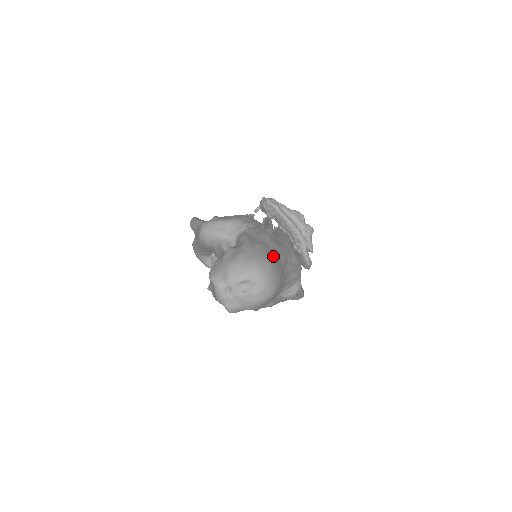
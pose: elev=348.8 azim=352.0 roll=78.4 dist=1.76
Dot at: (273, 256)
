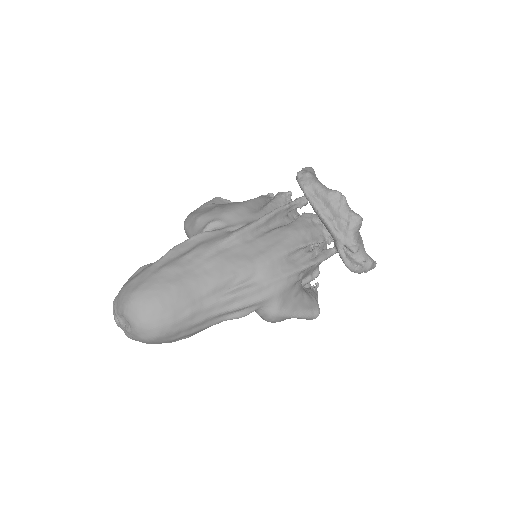
Dot at: (174, 285)
